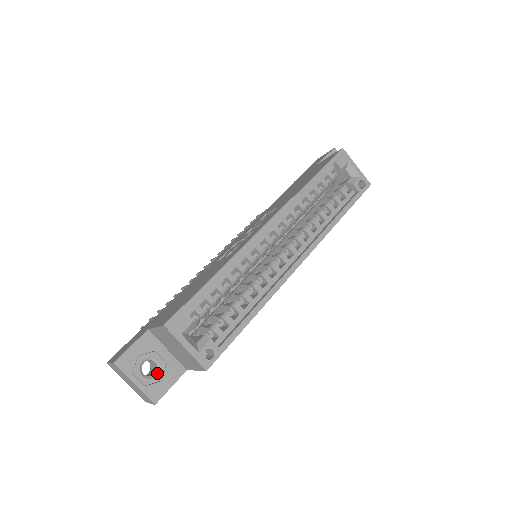
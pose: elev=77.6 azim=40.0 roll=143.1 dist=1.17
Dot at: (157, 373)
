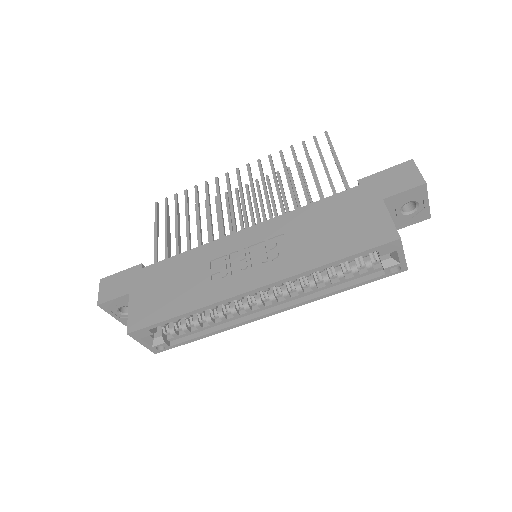
Dot at: occluded
